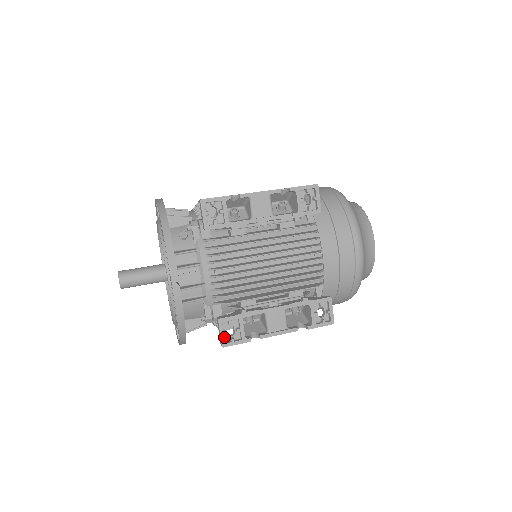
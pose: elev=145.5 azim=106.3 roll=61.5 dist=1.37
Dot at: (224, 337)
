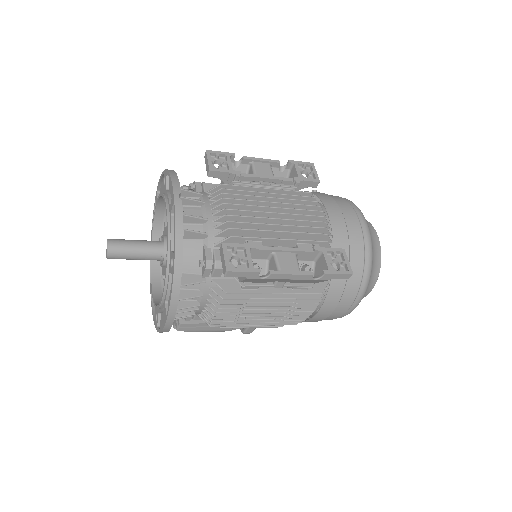
Dot at: (228, 266)
